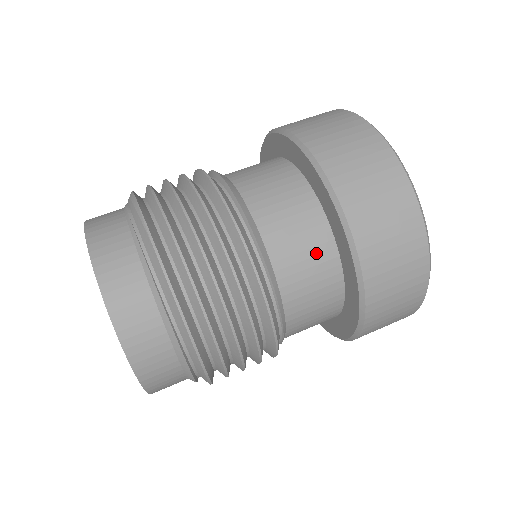
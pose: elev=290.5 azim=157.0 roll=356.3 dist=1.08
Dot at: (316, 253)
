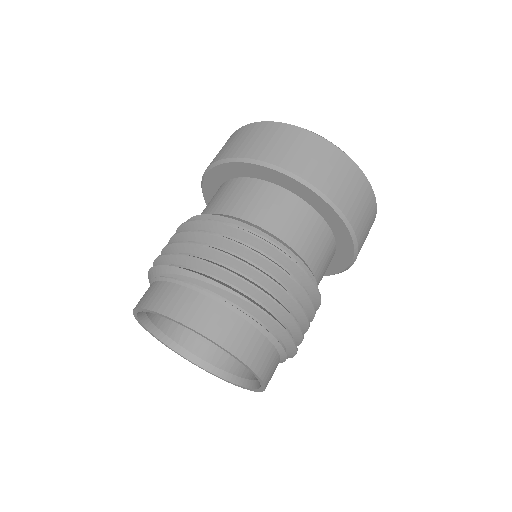
Dot at: (325, 244)
